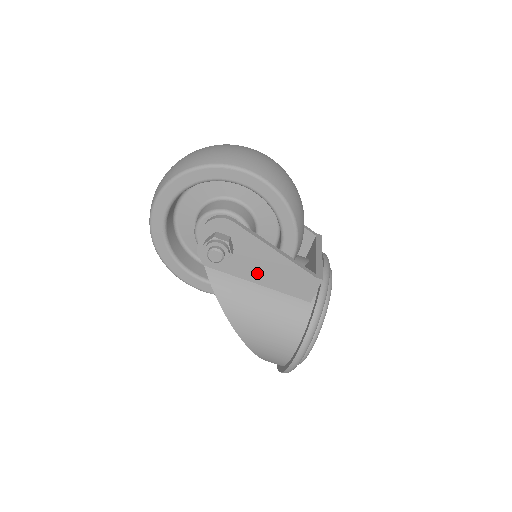
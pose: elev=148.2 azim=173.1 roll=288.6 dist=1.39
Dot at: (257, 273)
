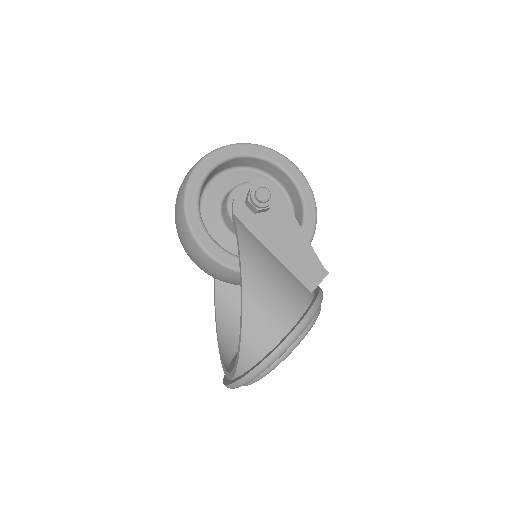
Dot at: (277, 242)
